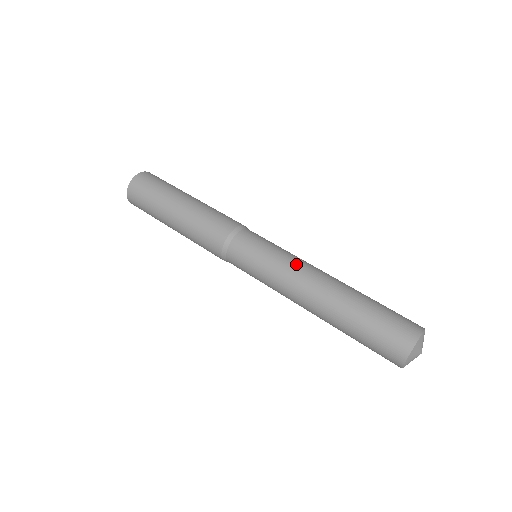
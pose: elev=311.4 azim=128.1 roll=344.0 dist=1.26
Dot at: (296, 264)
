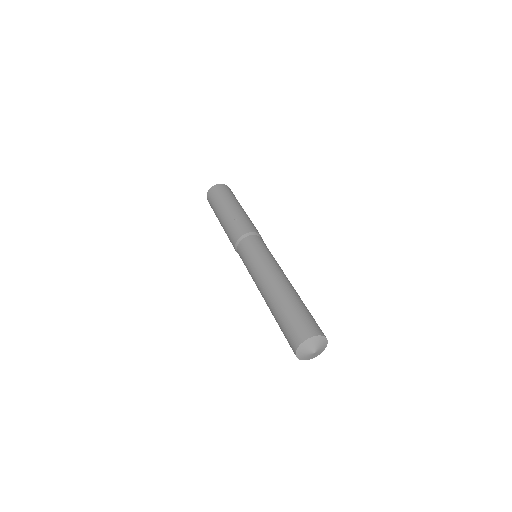
Dot at: (263, 268)
